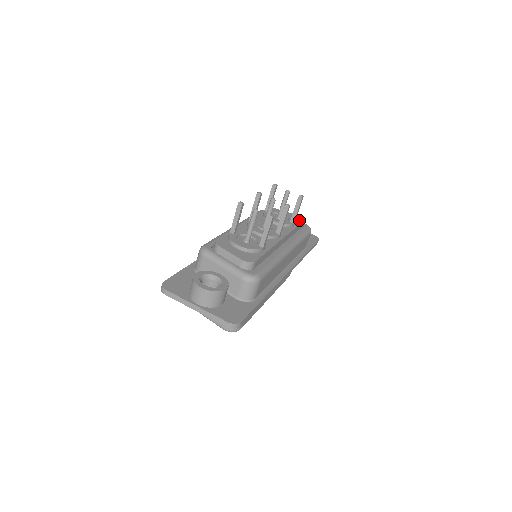
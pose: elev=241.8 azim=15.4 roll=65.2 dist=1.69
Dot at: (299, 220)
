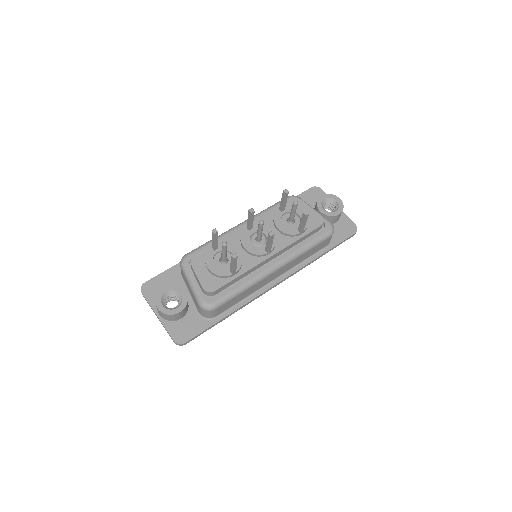
Dot at: (317, 223)
